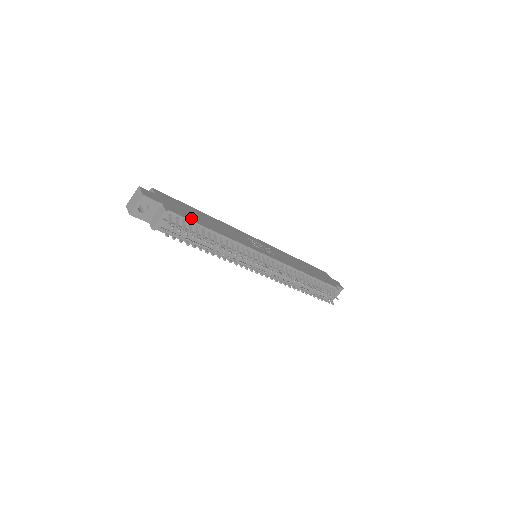
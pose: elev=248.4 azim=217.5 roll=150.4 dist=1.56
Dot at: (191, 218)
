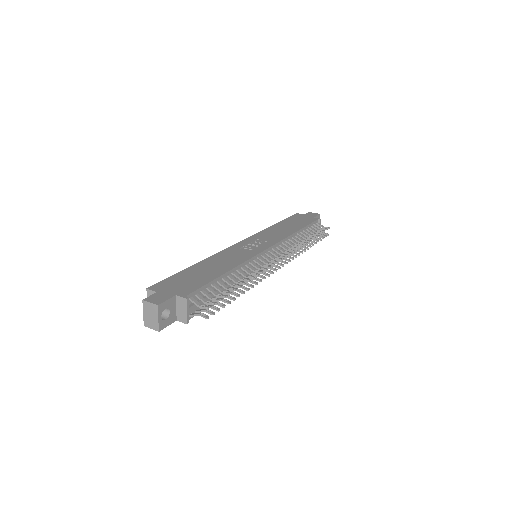
Dot at: (202, 282)
